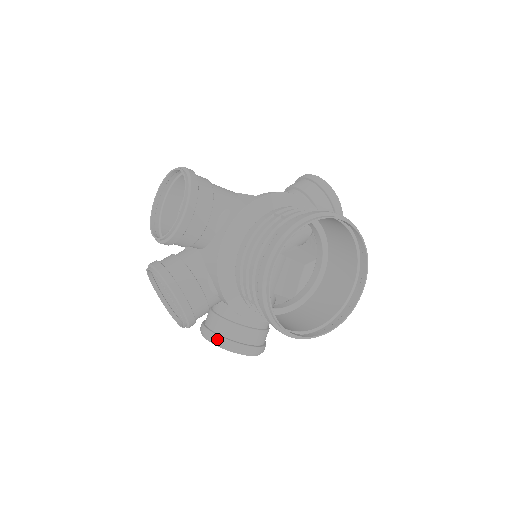
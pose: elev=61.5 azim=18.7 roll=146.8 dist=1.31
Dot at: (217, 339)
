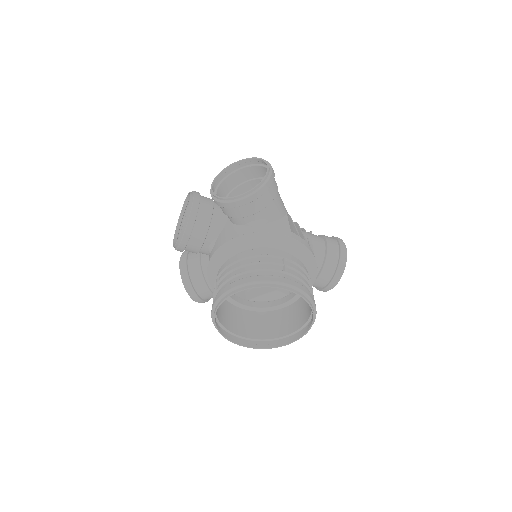
Dot at: (184, 271)
